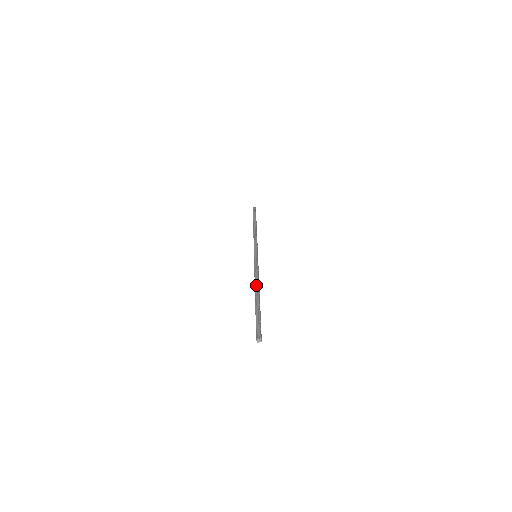
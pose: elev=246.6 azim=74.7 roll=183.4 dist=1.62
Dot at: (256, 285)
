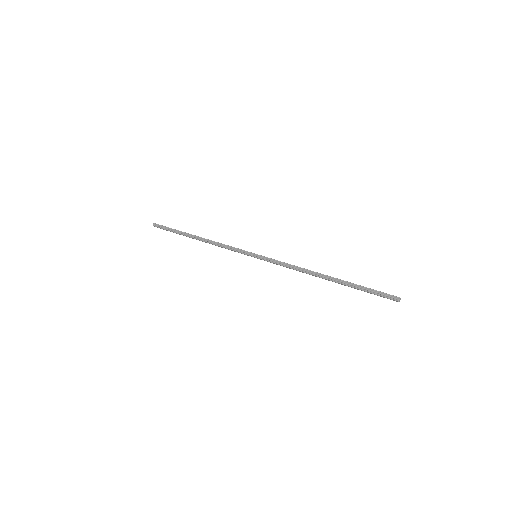
Dot at: (311, 273)
